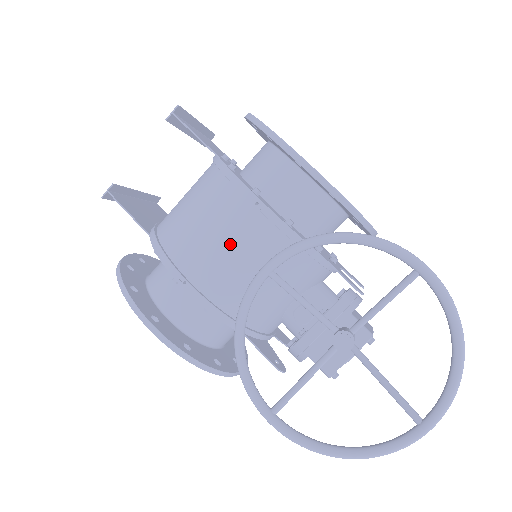
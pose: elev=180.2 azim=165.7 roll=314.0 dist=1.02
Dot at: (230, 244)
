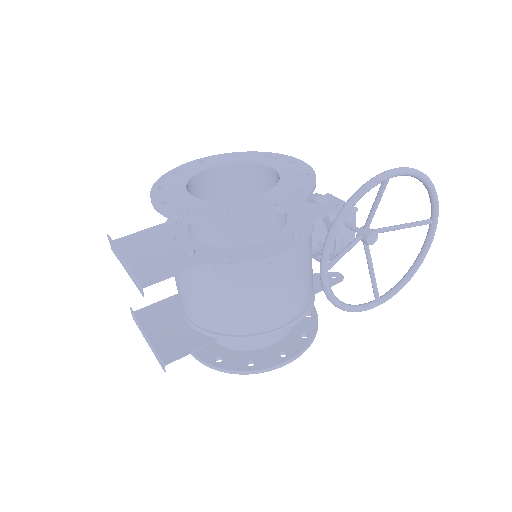
Dot at: (286, 287)
